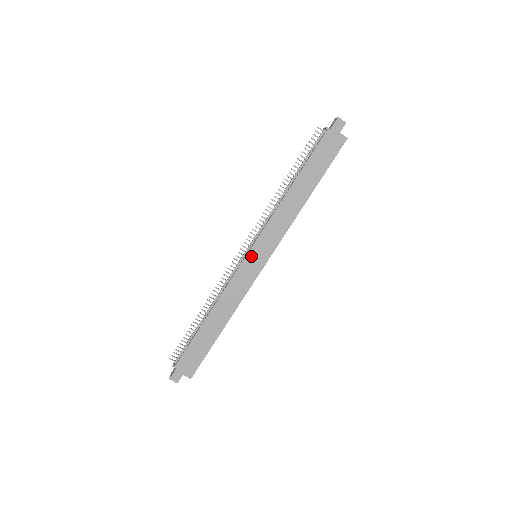
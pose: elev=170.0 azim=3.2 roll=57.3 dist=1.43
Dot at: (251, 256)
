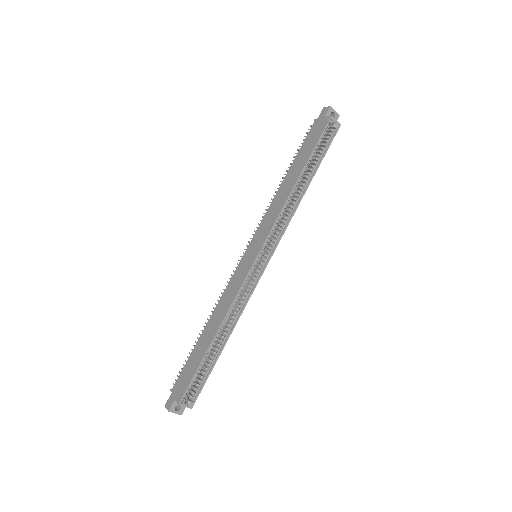
Dot at: (247, 254)
